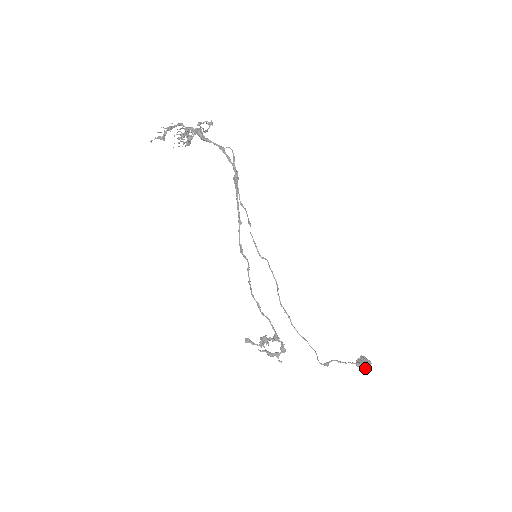
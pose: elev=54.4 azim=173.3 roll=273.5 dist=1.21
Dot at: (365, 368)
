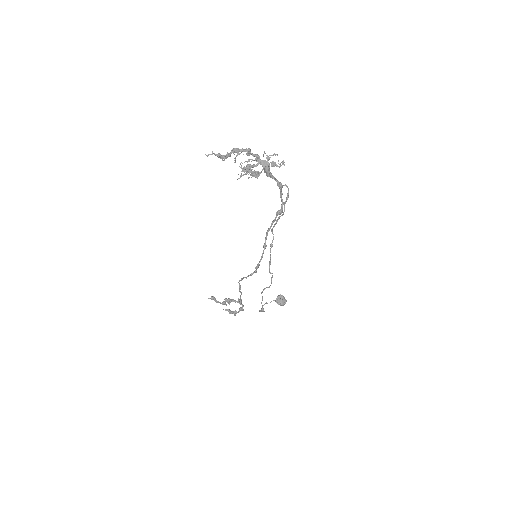
Dot at: (282, 305)
